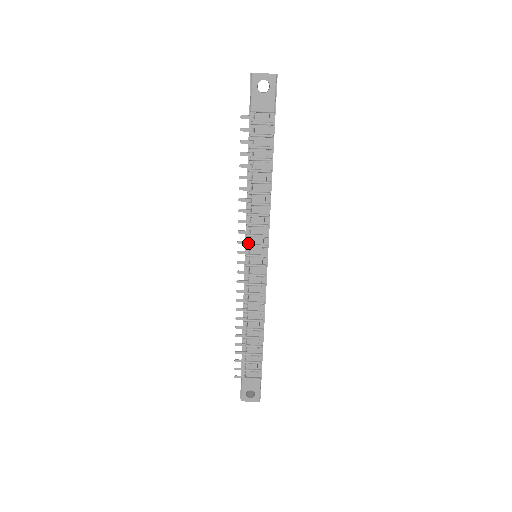
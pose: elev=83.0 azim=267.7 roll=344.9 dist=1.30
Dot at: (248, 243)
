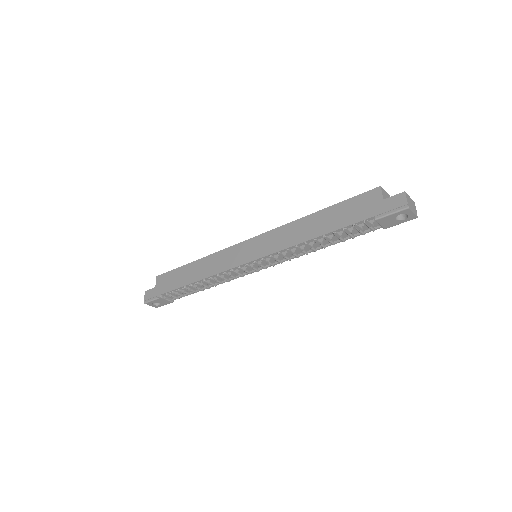
Dot at: occluded
